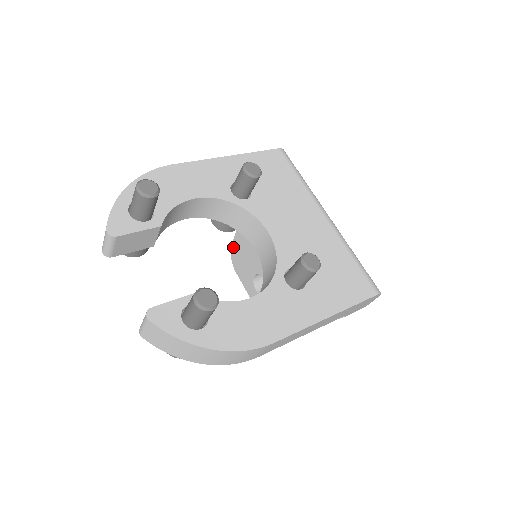
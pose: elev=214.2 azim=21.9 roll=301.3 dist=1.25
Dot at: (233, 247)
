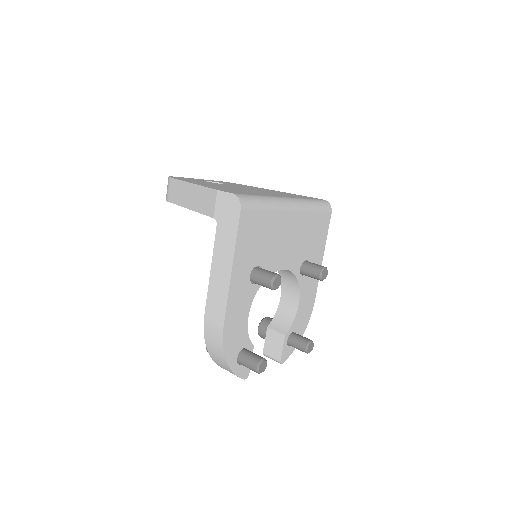
Dot at: occluded
